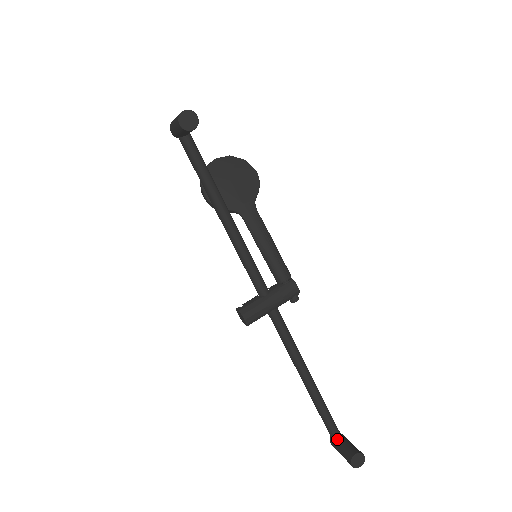
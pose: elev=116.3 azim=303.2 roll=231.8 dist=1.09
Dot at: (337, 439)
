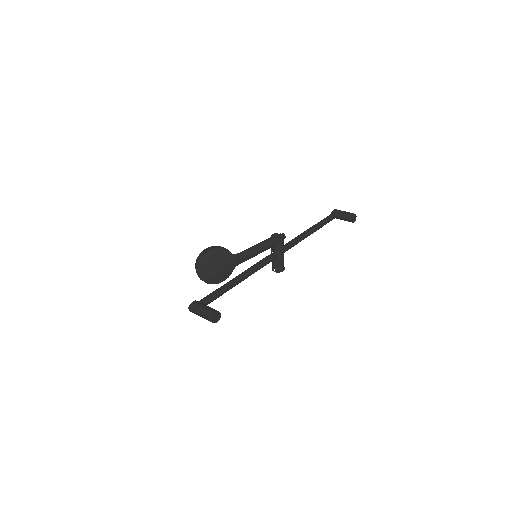
Dot at: (336, 217)
